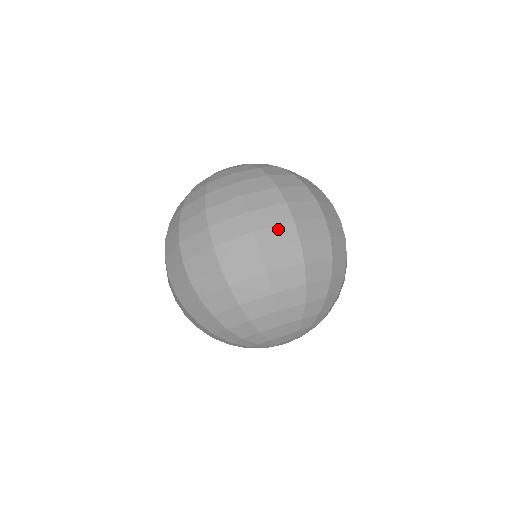
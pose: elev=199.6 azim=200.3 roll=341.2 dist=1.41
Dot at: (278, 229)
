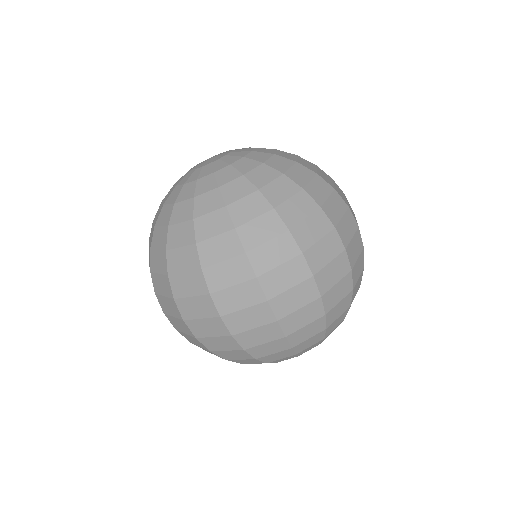
Dot at: (354, 240)
